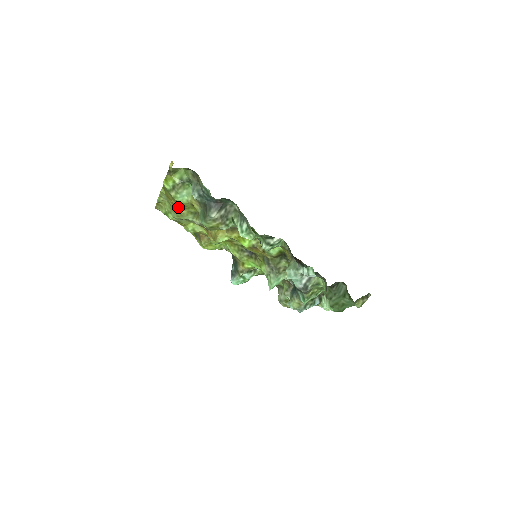
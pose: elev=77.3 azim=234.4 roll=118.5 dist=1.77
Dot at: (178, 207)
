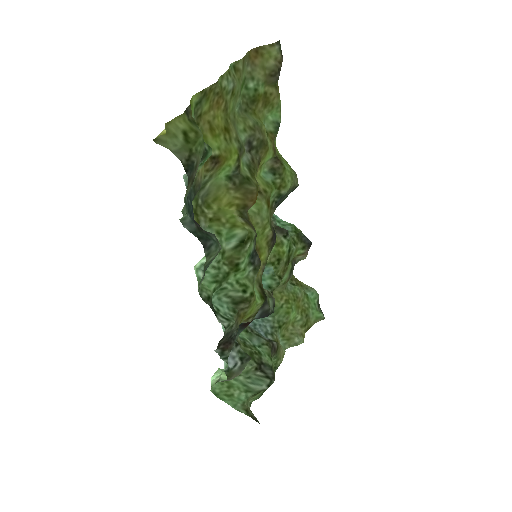
Dot at: (225, 119)
